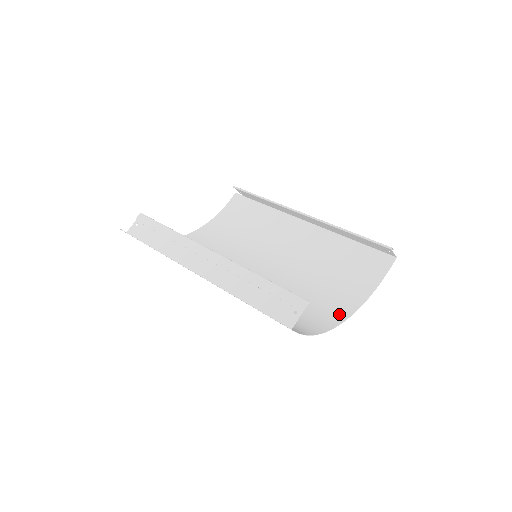
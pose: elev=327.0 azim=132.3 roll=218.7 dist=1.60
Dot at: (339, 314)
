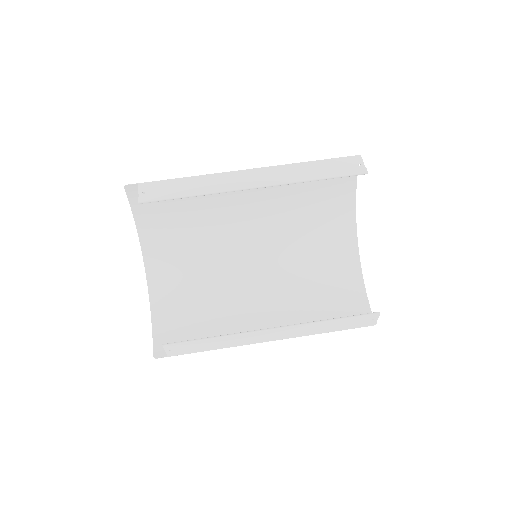
Dot at: (349, 236)
